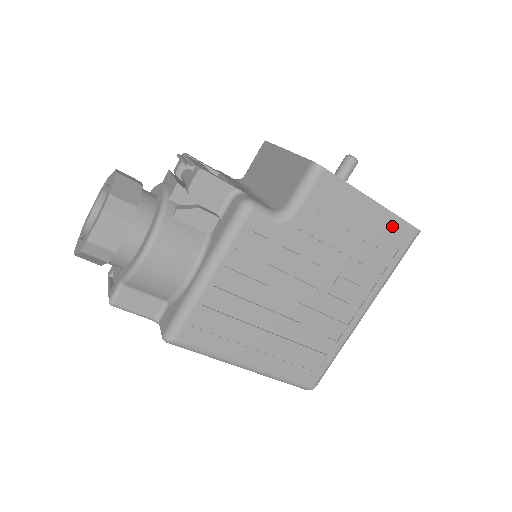
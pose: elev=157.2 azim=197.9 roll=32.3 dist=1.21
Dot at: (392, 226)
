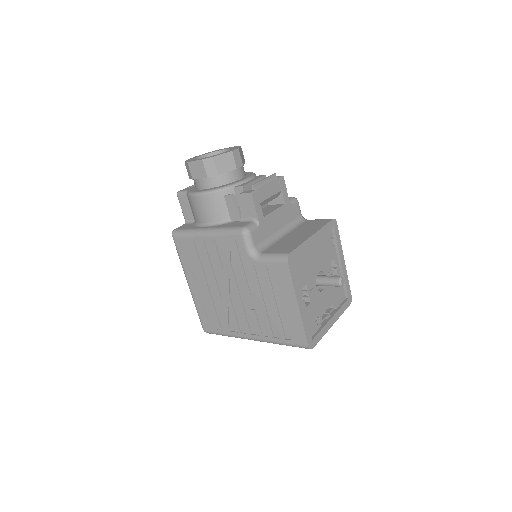
Dot at: (297, 327)
